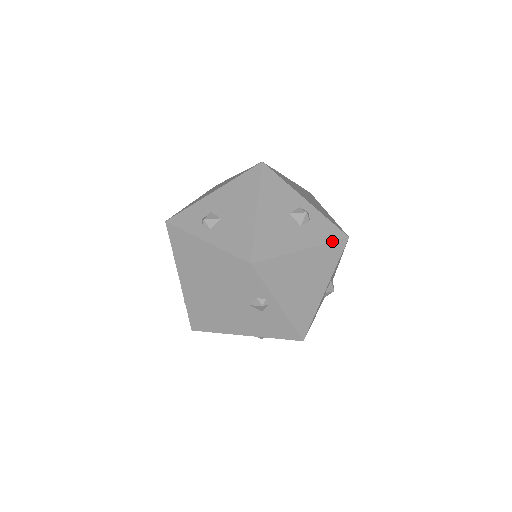
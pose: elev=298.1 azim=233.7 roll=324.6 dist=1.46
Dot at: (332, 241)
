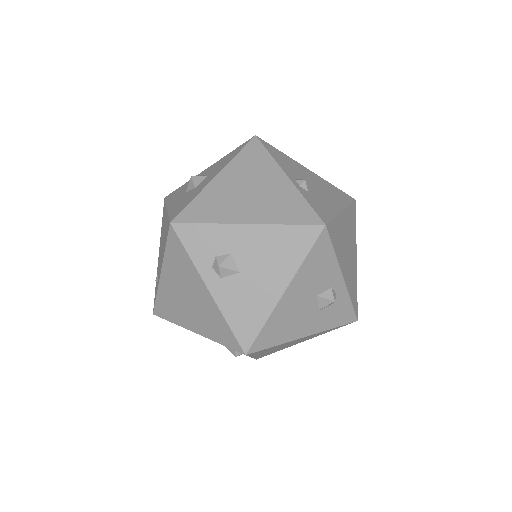
Dot at: (339, 326)
